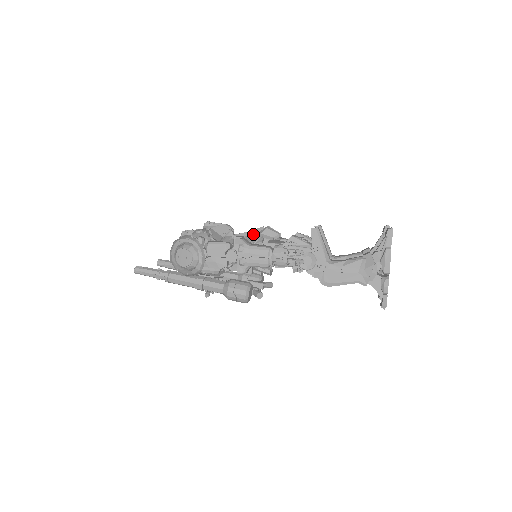
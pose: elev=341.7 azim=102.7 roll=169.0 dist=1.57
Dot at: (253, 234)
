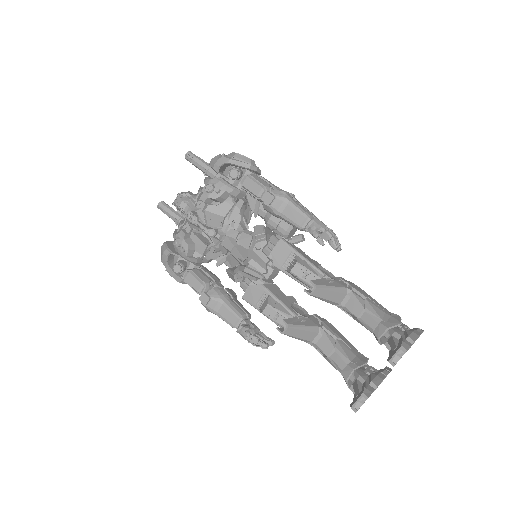
Dot at: (235, 259)
